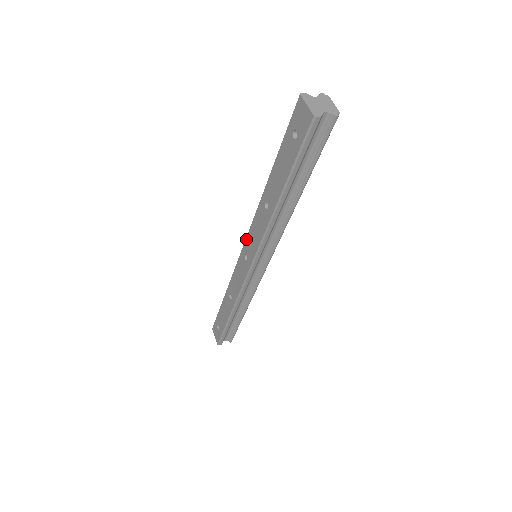
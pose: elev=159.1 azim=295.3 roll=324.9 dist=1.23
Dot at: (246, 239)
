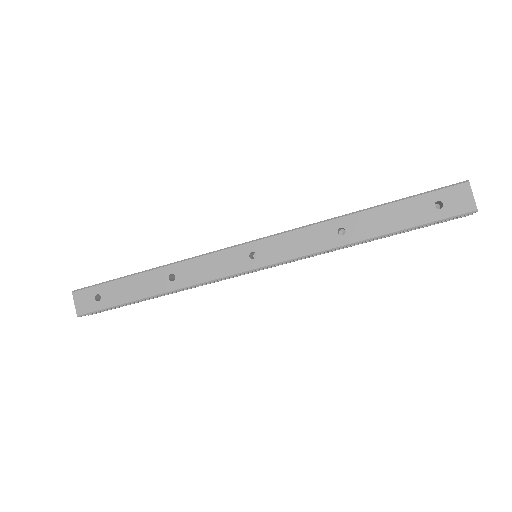
Dot at: (268, 238)
